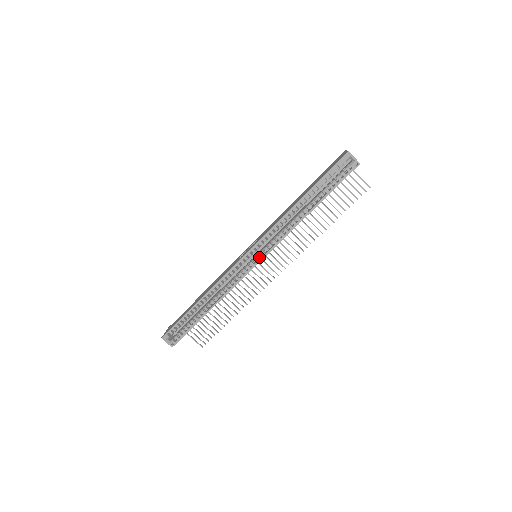
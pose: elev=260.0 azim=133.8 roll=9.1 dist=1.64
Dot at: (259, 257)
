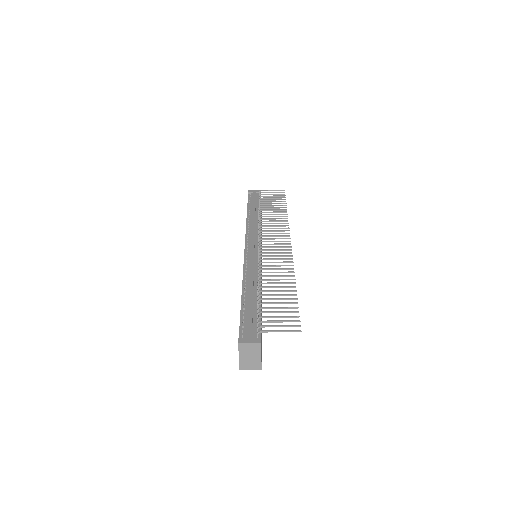
Dot at: occluded
